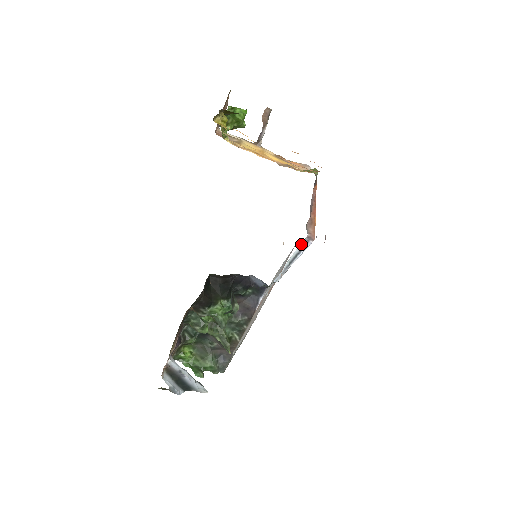
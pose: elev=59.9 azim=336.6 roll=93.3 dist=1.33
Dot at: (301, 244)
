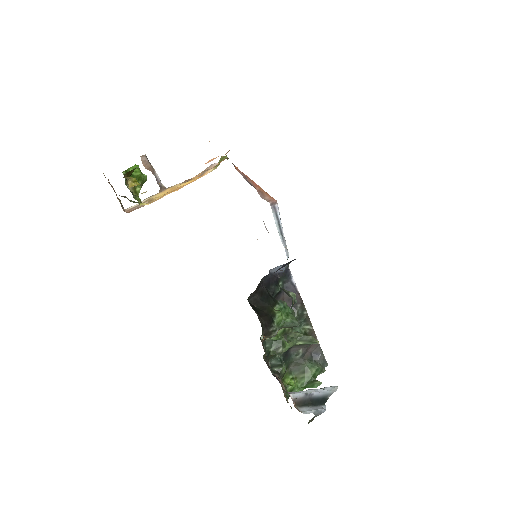
Dot at: (273, 214)
